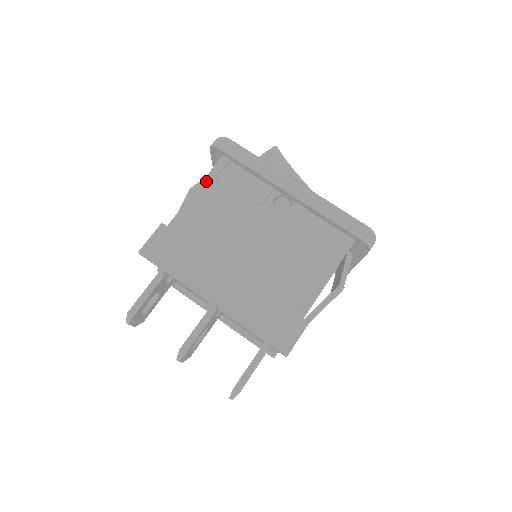
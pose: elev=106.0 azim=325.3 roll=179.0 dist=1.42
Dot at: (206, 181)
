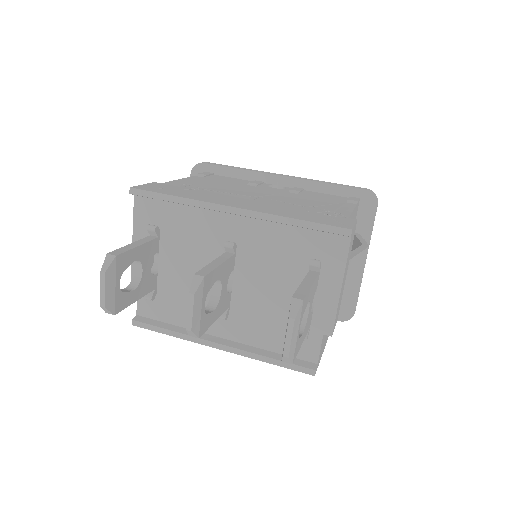
Dot at: (195, 177)
